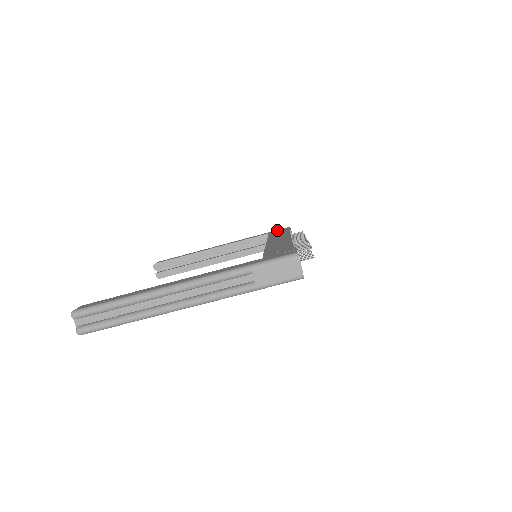
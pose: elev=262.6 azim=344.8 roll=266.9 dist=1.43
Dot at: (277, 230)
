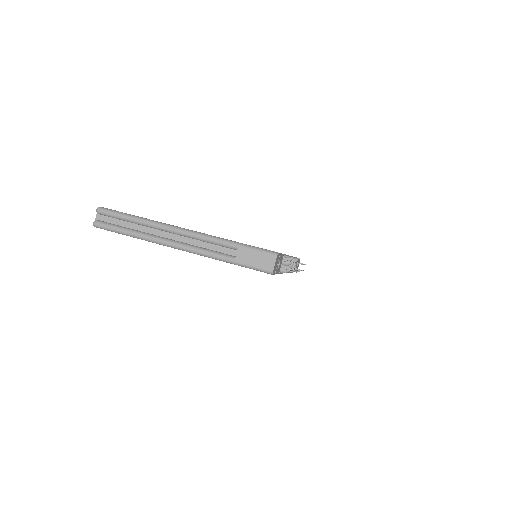
Dot at: occluded
